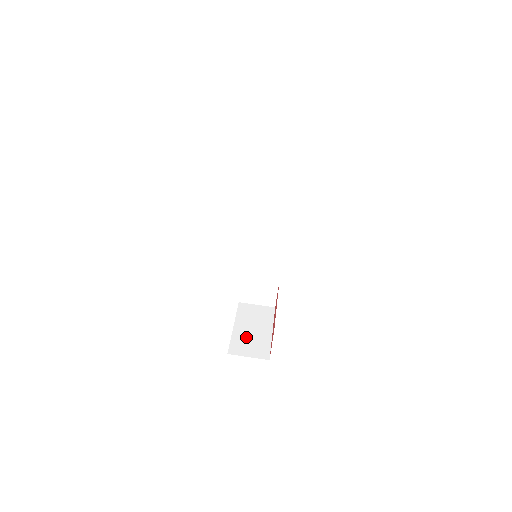
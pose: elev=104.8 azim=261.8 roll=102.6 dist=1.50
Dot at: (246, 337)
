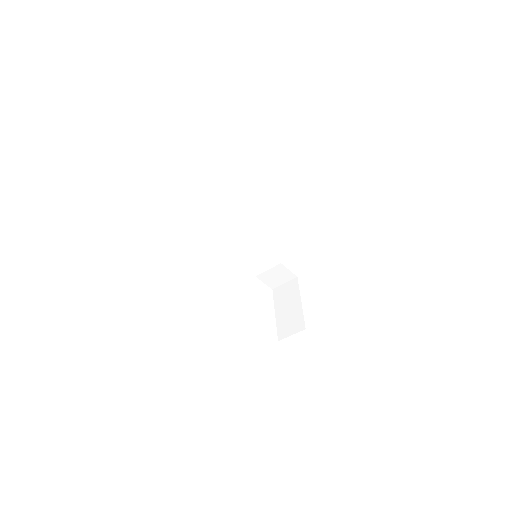
Dot at: (285, 319)
